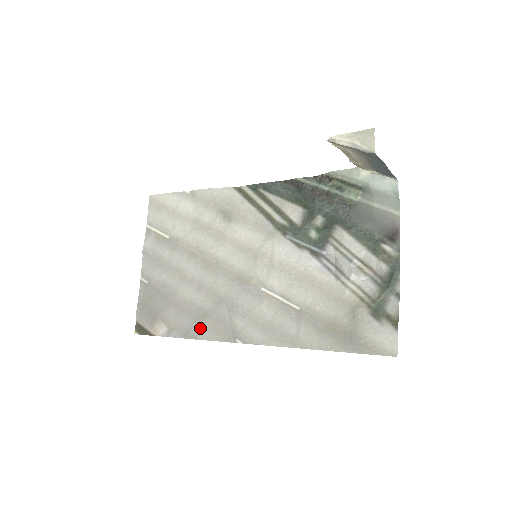
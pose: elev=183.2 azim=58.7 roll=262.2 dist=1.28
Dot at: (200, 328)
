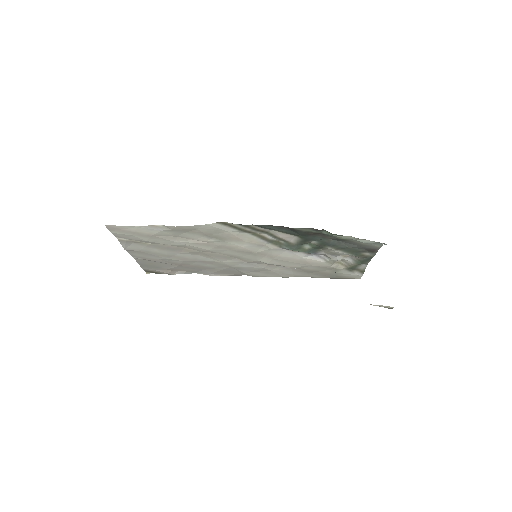
Dot at: (212, 273)
